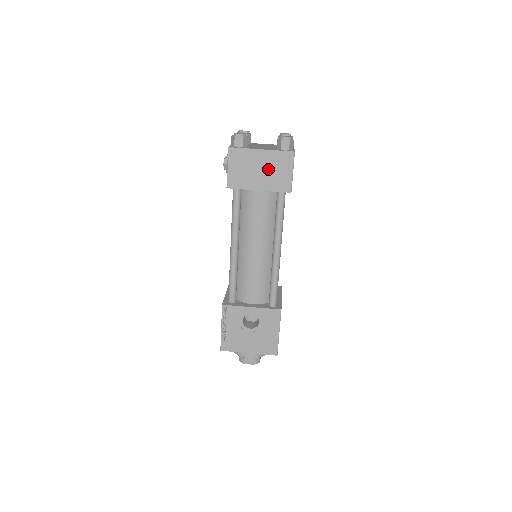
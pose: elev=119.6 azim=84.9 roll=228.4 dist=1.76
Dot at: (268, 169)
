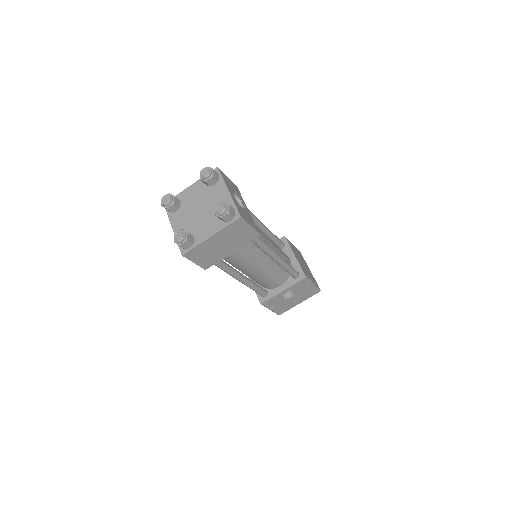
Dot at: (228, 240)
